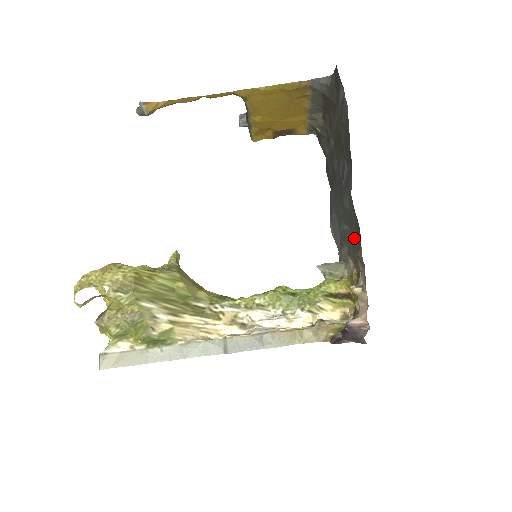
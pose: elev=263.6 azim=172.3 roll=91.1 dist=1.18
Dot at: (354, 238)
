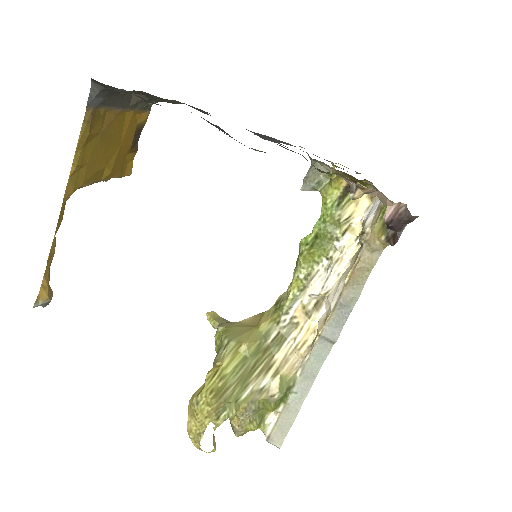
Dot at: occluded
